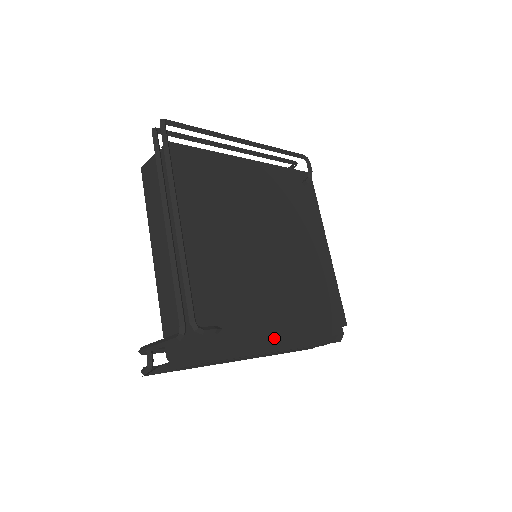
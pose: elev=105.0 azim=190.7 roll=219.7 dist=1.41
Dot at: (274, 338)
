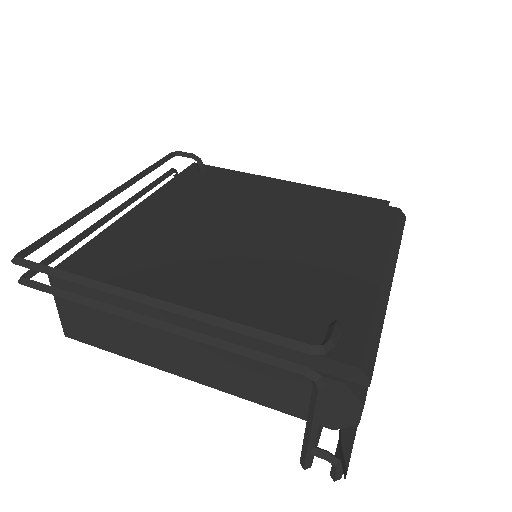
Dot at: (374, 274)
